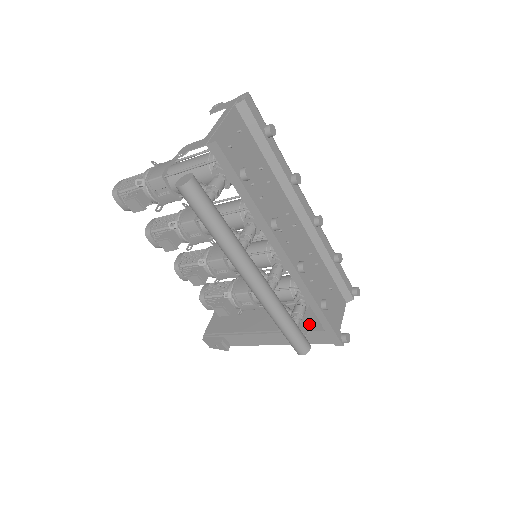
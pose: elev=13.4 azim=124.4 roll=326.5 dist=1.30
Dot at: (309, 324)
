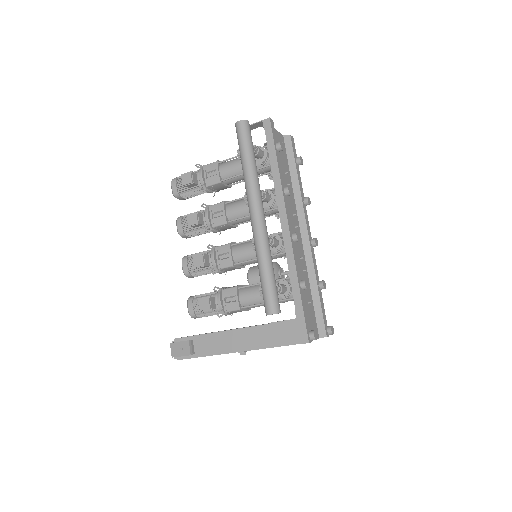
Dot at: occluded
